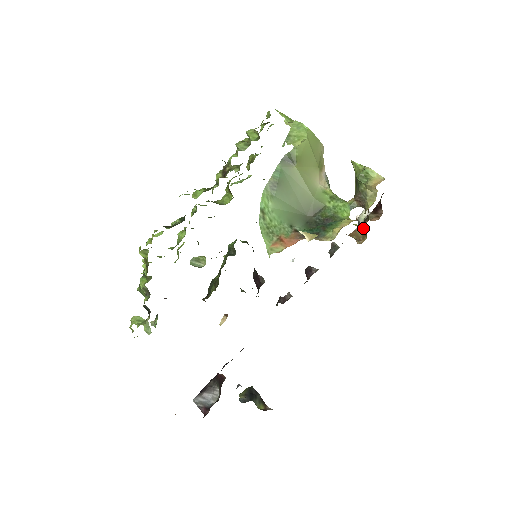
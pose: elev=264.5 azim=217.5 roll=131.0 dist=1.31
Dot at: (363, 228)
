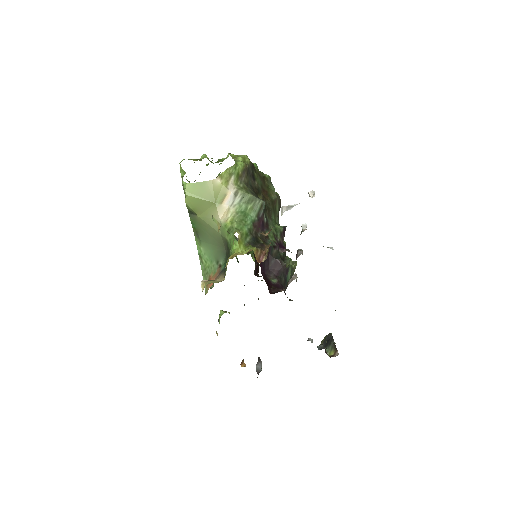
Dot at: occluded
